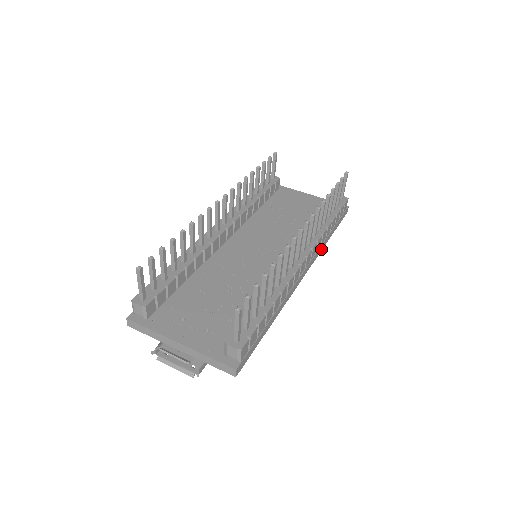
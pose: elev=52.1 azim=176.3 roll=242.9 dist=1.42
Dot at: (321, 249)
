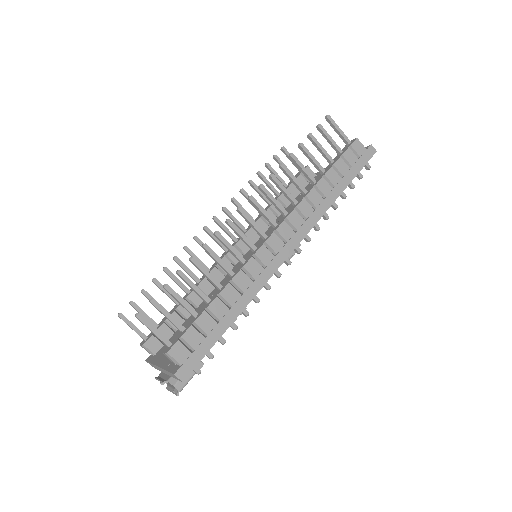
Dot at: (322, 212)
